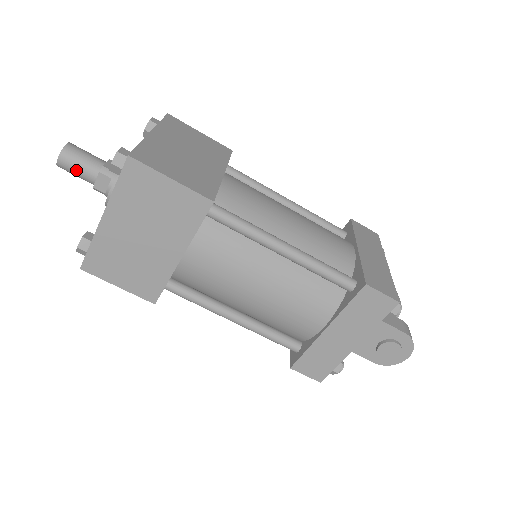
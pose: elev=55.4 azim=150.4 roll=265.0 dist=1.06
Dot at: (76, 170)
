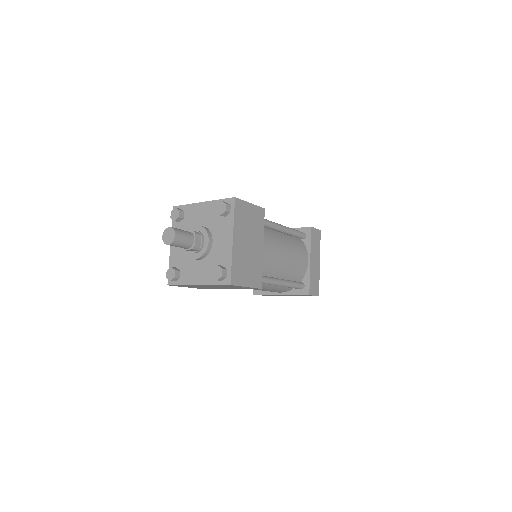
Dot at: occluded
